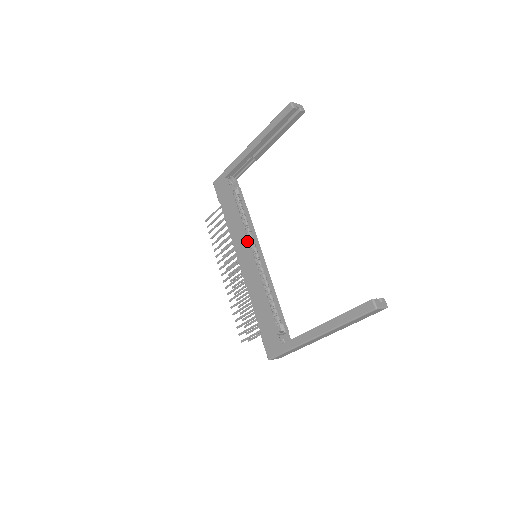
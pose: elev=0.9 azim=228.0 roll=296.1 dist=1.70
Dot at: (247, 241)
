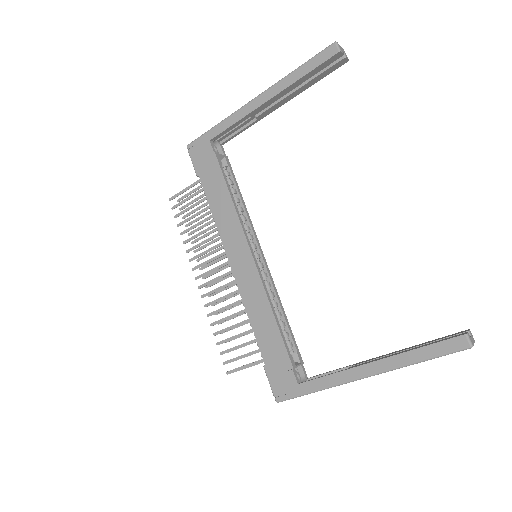
Dot at: (245, 235)
